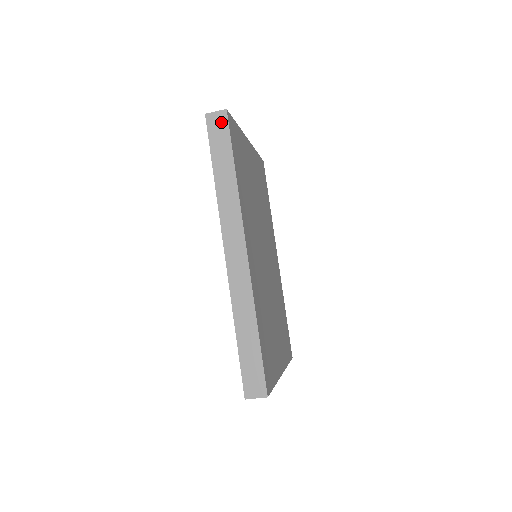
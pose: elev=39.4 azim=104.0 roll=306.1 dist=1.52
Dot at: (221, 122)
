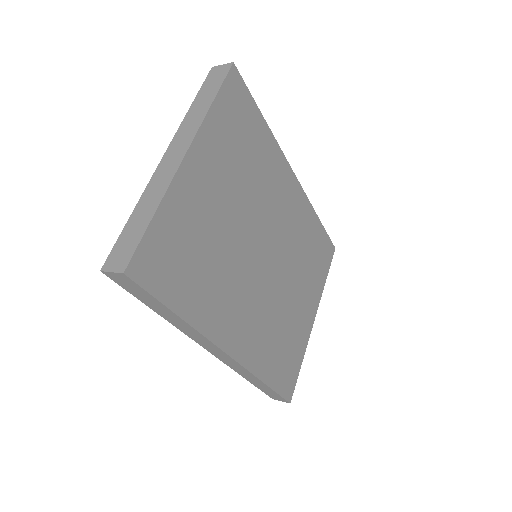
Dot at: (127, 282)
